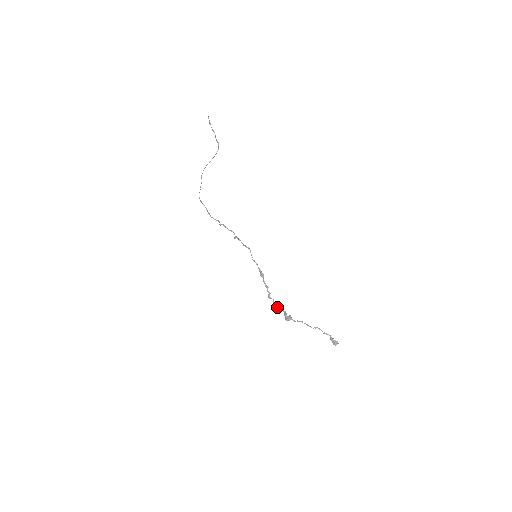
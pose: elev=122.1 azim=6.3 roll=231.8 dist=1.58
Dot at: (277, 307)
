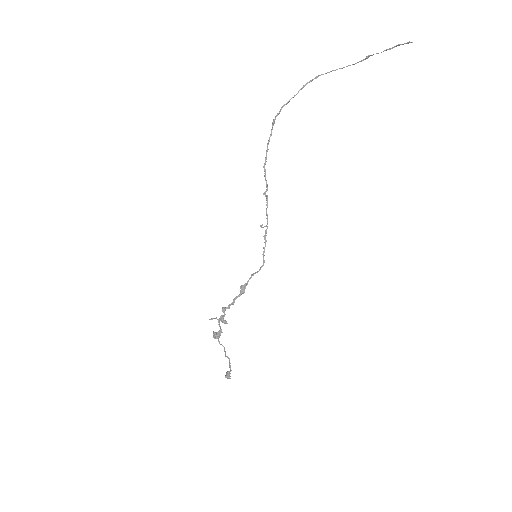
Dot at: (219, 320)
